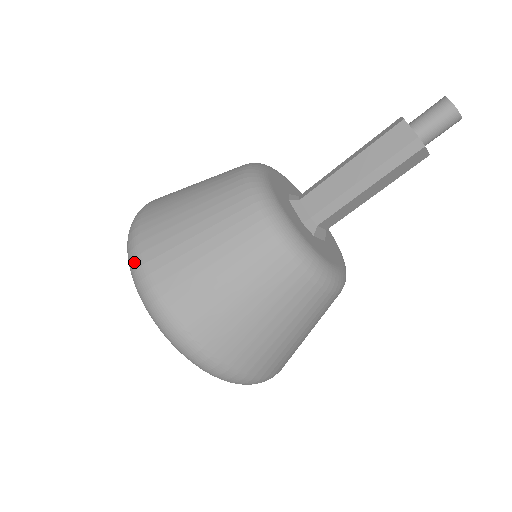
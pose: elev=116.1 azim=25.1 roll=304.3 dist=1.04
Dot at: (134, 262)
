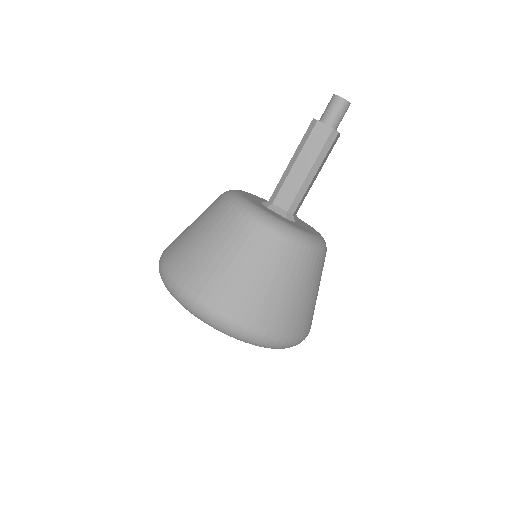
Dot at: (196, 305)
